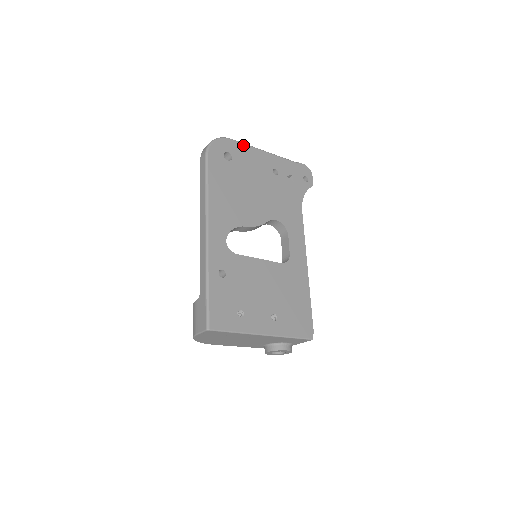
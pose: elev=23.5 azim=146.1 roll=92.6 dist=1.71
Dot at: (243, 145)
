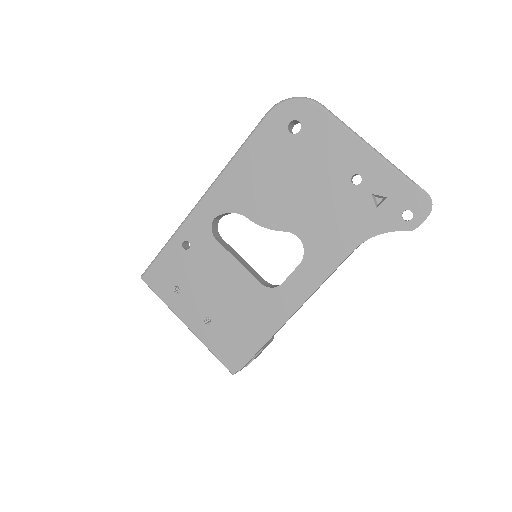
Dot at: (333, 120)
